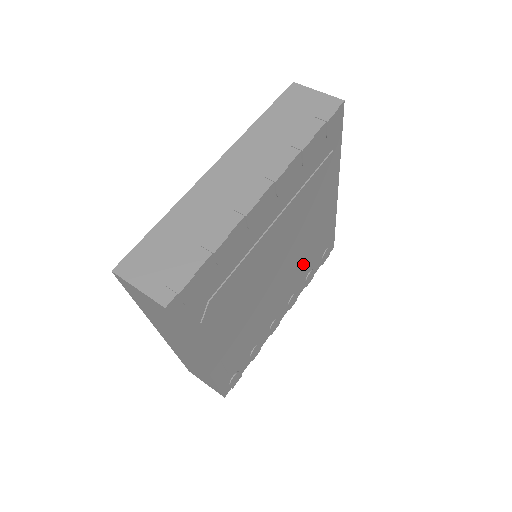
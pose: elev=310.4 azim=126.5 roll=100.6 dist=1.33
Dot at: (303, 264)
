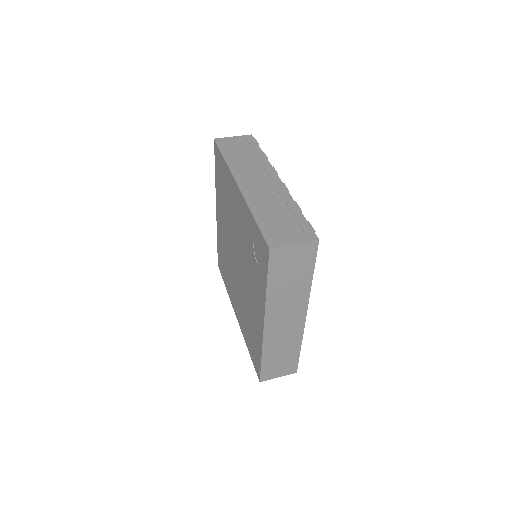
Dot at: occluded
